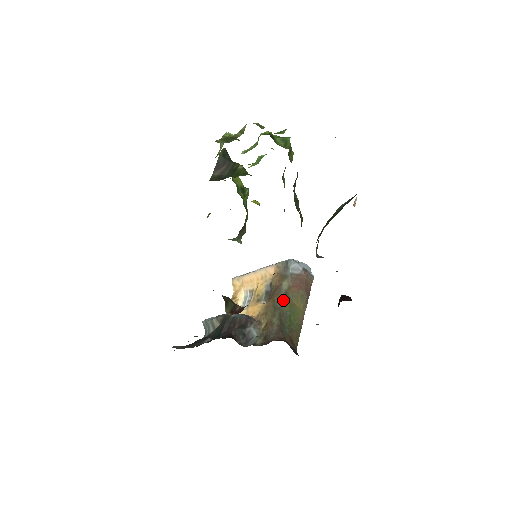
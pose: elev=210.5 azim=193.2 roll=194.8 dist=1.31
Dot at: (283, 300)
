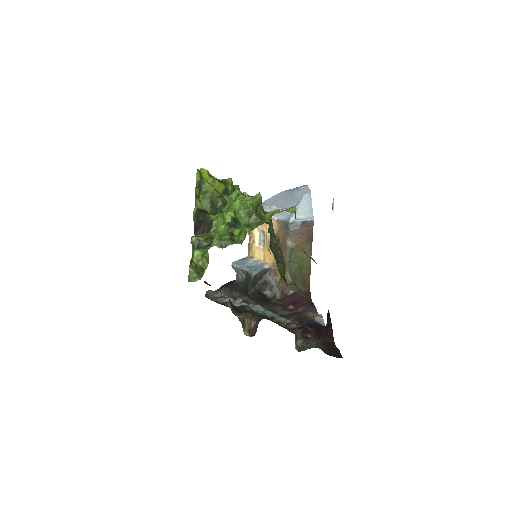
Dot at: (290, 257)
